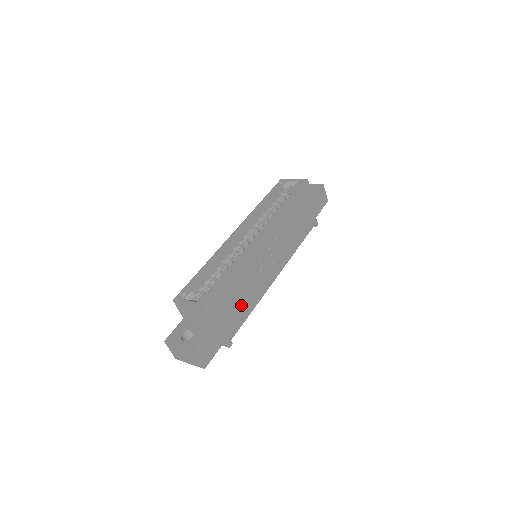
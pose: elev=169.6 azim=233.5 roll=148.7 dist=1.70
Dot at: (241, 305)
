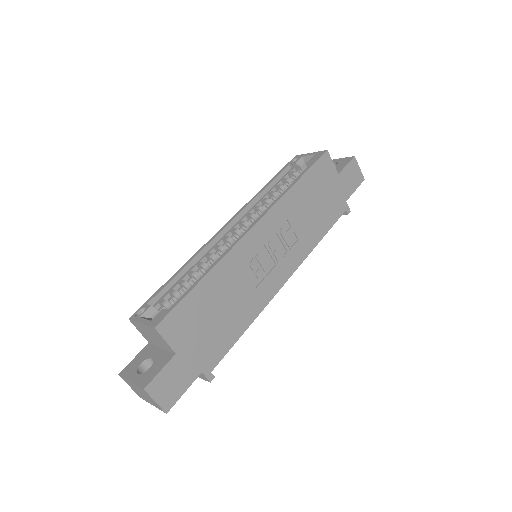
Dot at: (225, 323)
